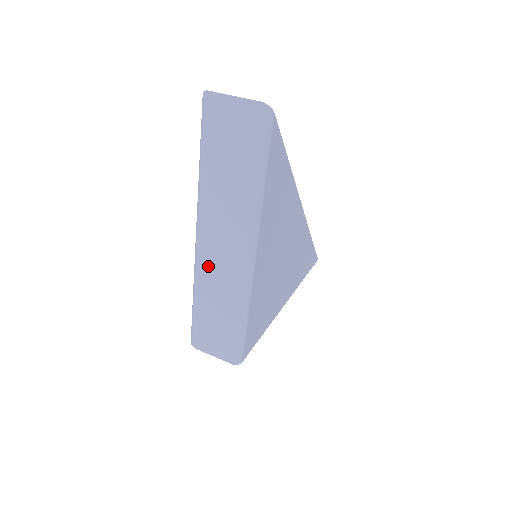
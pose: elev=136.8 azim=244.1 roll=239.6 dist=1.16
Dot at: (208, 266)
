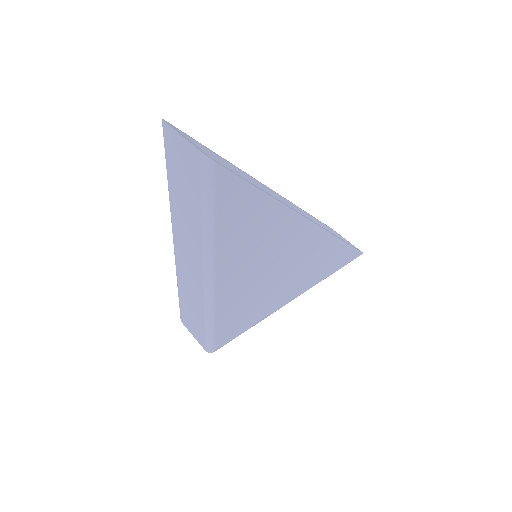
Dot at: (182, 269)
